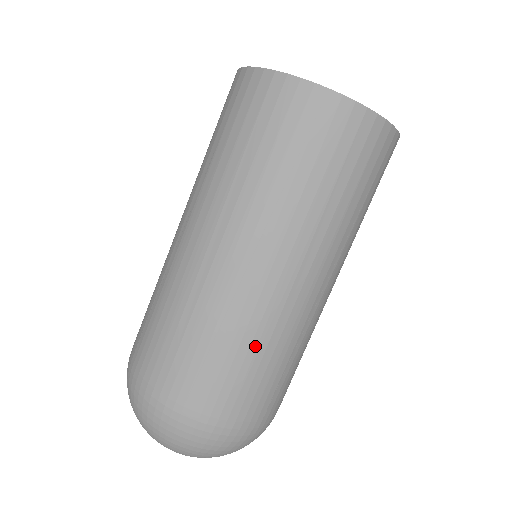
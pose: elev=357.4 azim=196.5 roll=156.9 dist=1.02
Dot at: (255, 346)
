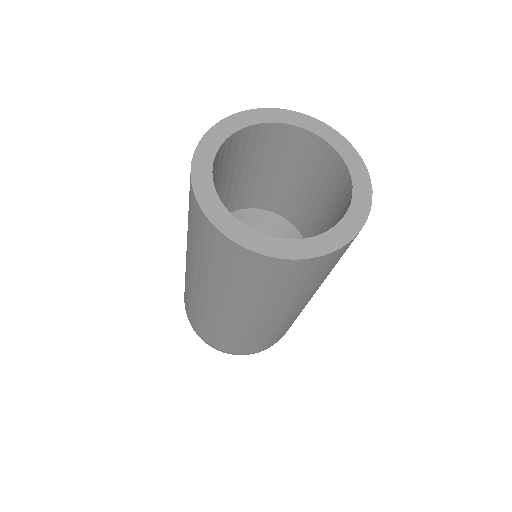
Dot at: (211, 324)
